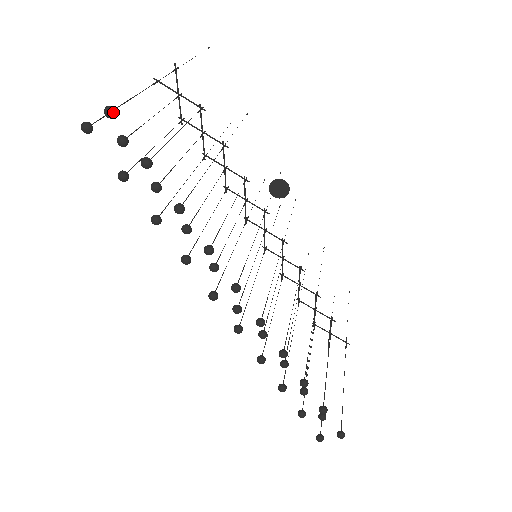
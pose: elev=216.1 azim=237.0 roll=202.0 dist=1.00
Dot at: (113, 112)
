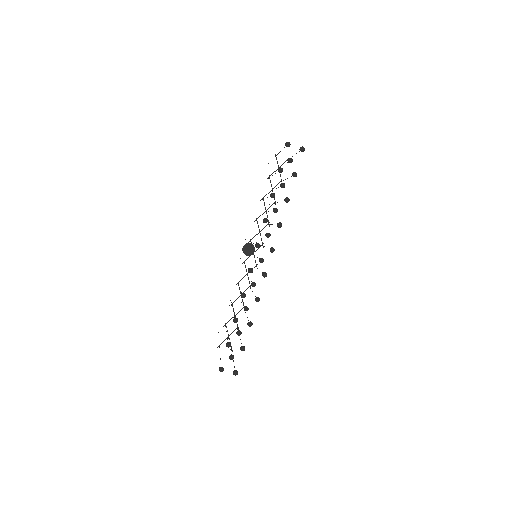
Dot at: (304, 150)
